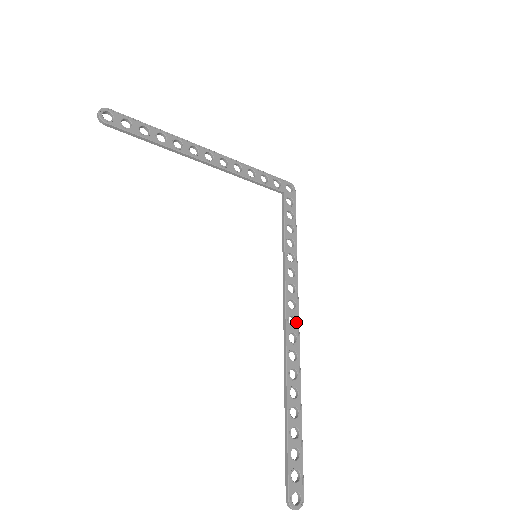
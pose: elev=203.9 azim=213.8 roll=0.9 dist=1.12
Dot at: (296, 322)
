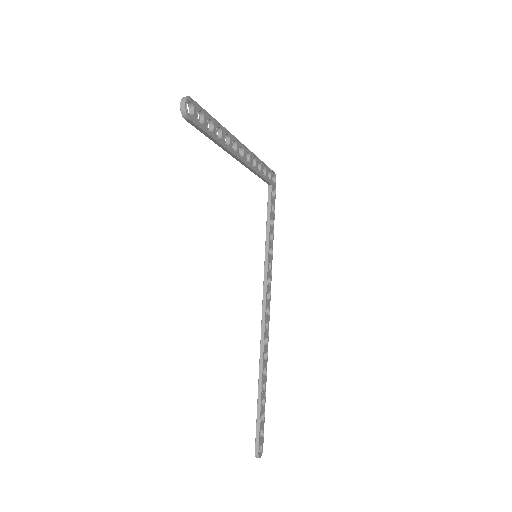
Dot at: (269, 312)
